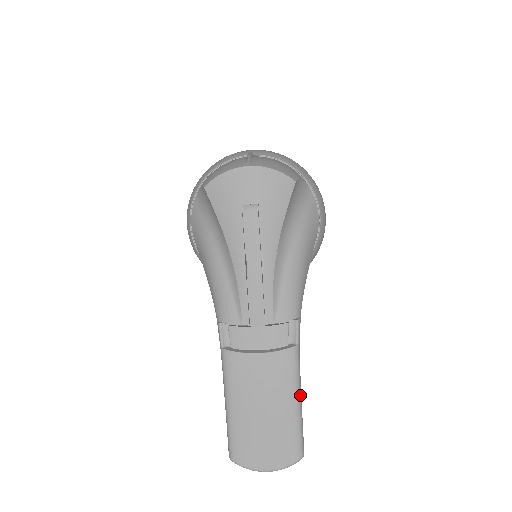
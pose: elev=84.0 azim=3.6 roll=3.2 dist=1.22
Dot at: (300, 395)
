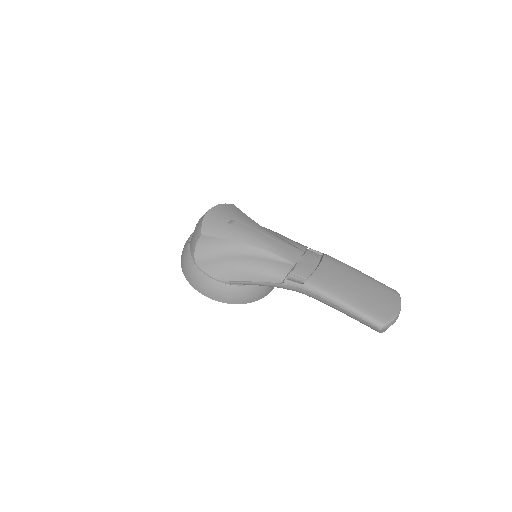
Dot at: occluded
